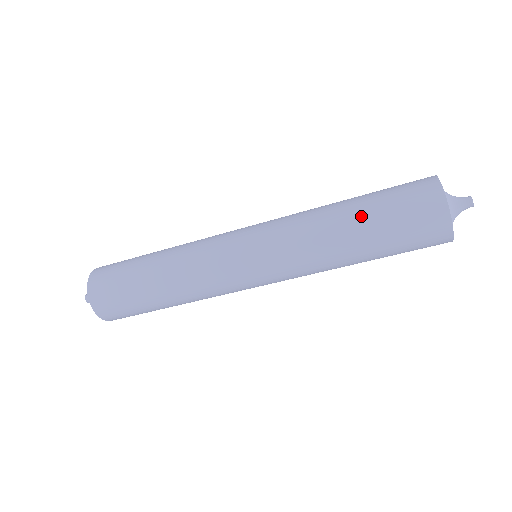
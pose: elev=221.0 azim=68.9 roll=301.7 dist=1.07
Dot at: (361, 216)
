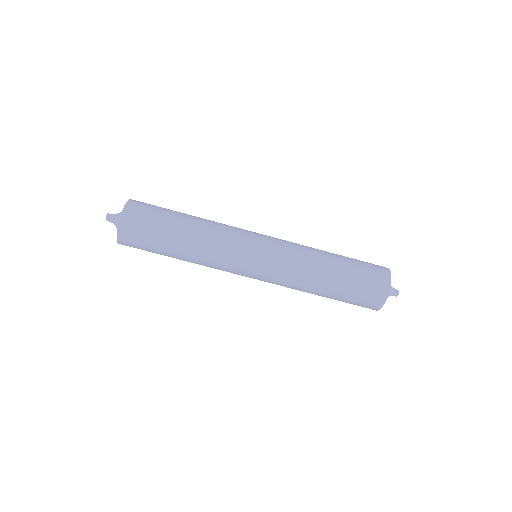
Dot at: (341, 266)
